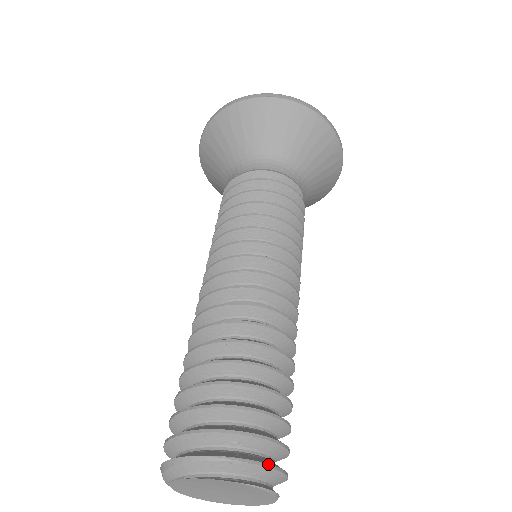
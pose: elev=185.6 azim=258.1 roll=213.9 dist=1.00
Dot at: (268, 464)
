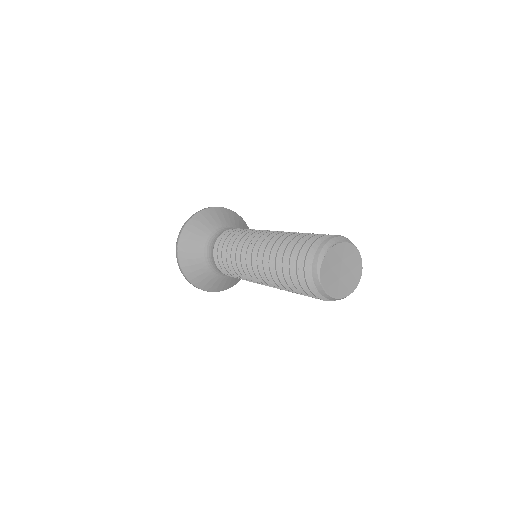
Dot at: occluded
